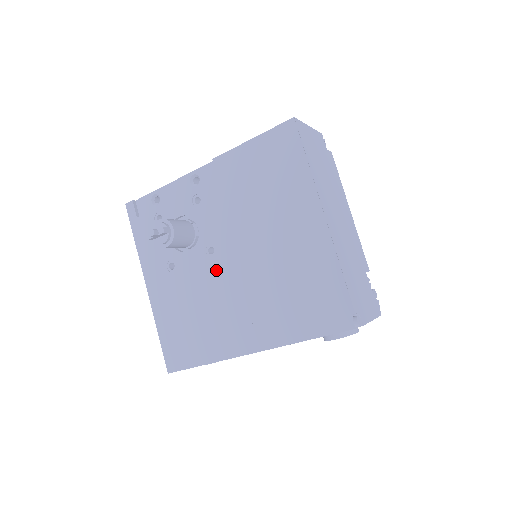
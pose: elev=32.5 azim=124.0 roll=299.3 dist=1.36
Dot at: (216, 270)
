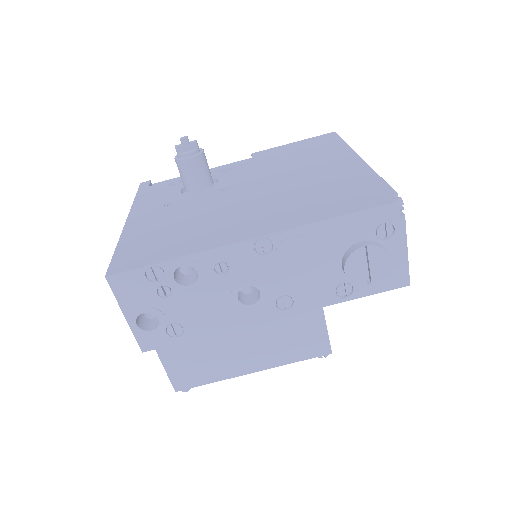
Dot at: (228, 197)
